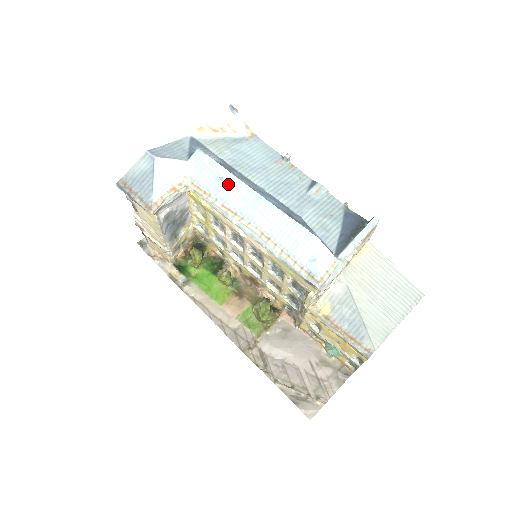
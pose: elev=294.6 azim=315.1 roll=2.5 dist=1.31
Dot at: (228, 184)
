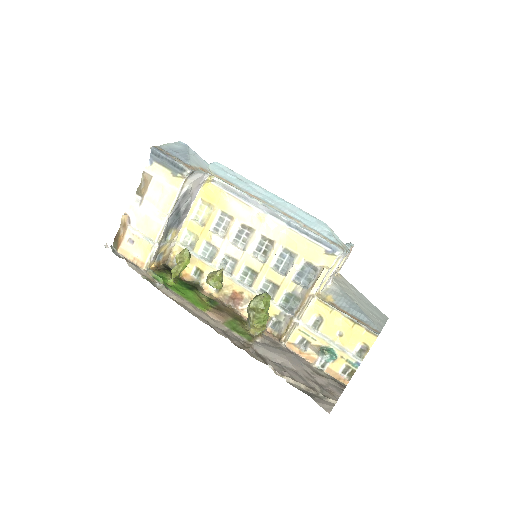
Dot at: (247, 183)
